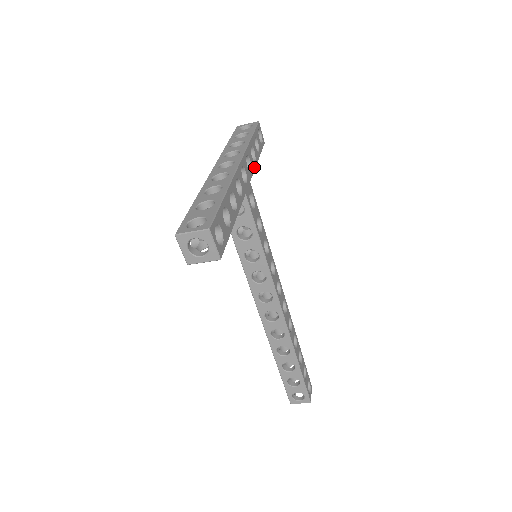
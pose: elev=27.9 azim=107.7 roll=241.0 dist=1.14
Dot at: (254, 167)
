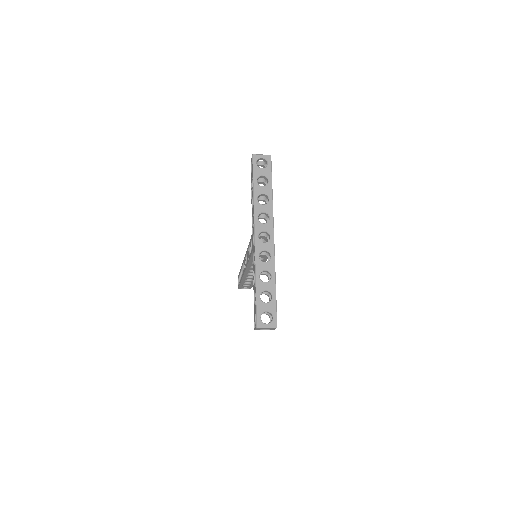
Dot at: occluded
